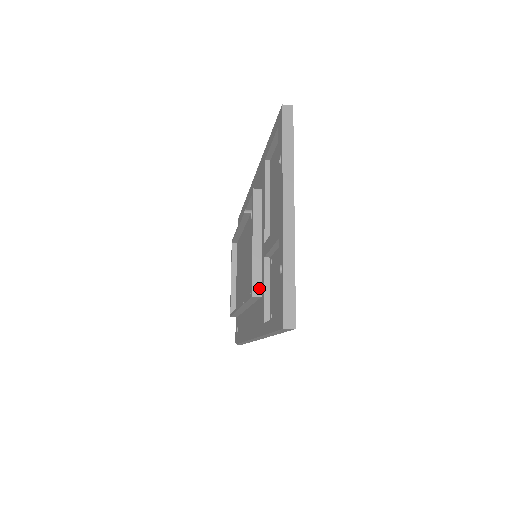
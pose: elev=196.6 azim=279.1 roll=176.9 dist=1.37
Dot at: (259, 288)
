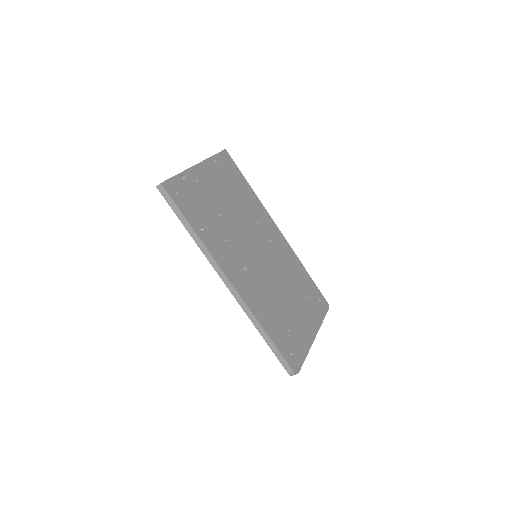
Dot at: occluded
